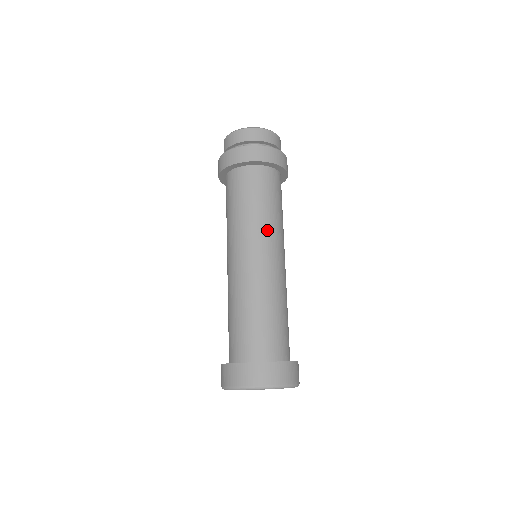
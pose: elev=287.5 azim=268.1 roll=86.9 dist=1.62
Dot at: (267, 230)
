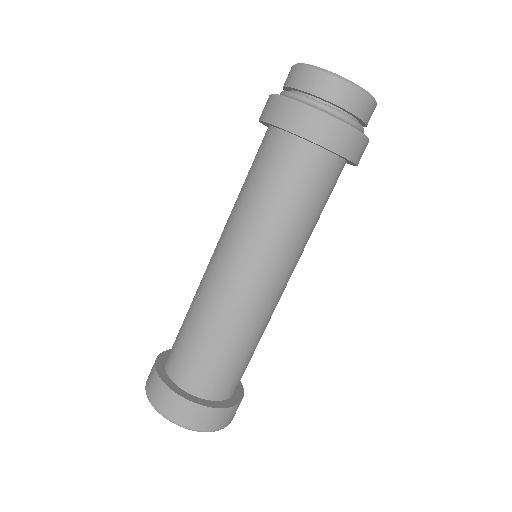
Dot at: (286, 248)
